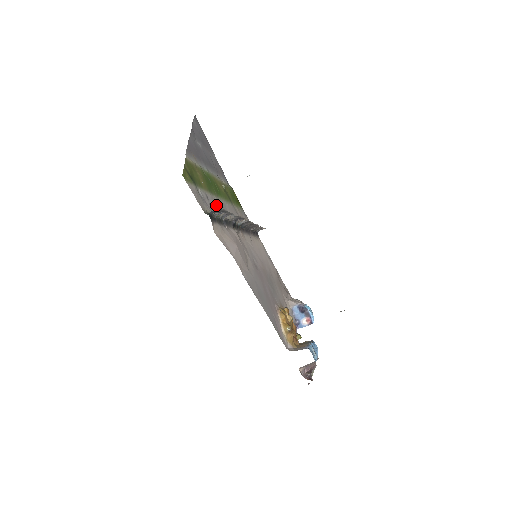
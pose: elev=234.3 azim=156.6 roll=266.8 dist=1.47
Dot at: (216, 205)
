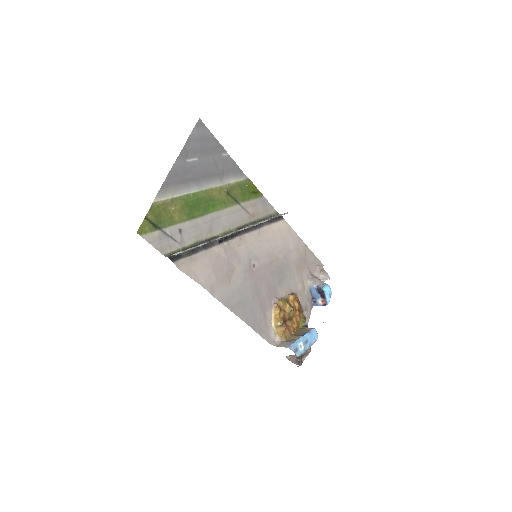
Dot at: (197, 229)
